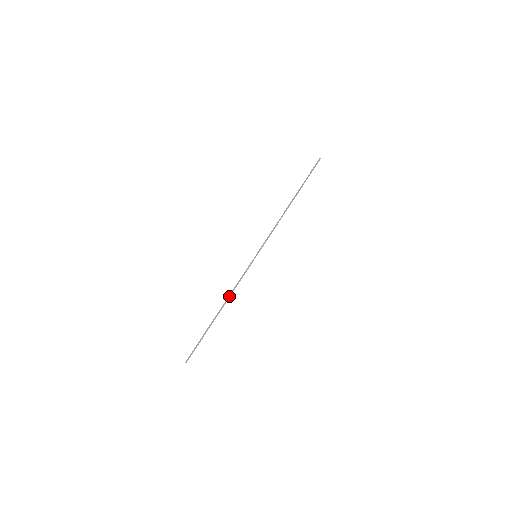
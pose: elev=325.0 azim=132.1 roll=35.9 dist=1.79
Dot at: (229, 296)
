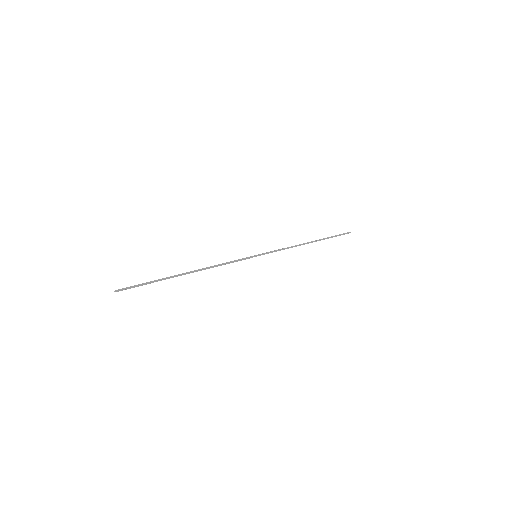
Dot at: (208, 267)
